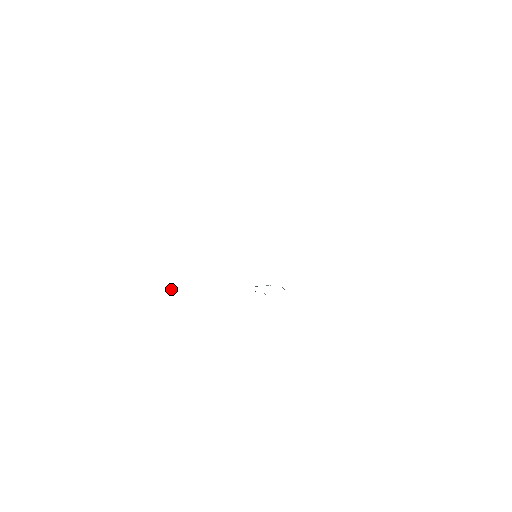
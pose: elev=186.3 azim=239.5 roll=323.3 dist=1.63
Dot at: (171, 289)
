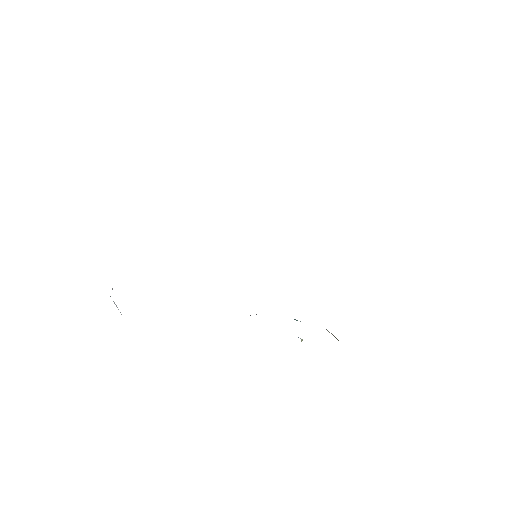
Dot at: occluded
